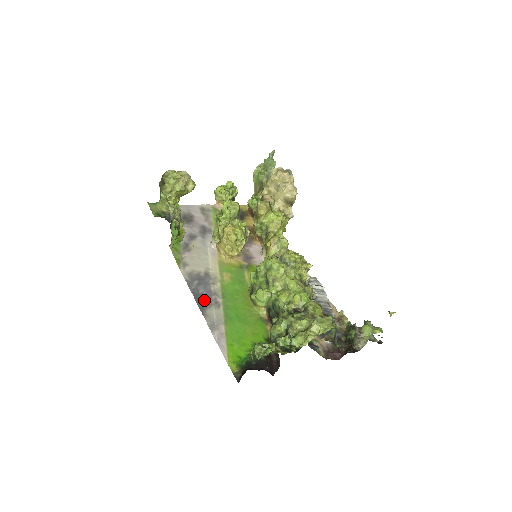
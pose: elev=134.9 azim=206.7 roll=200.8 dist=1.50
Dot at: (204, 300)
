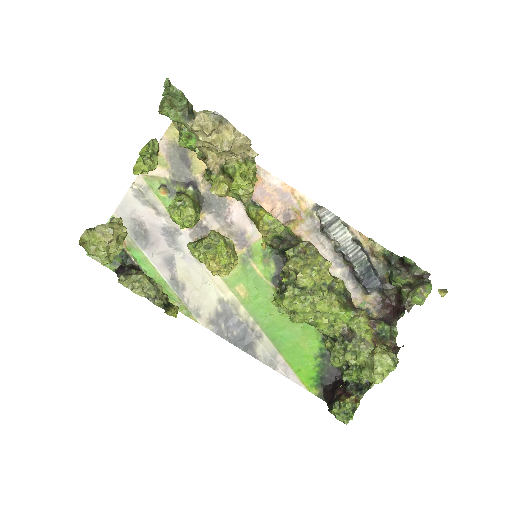
Dot at: (245, 341)
